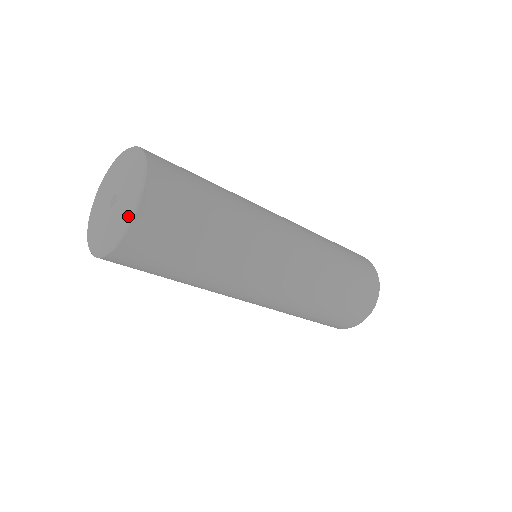
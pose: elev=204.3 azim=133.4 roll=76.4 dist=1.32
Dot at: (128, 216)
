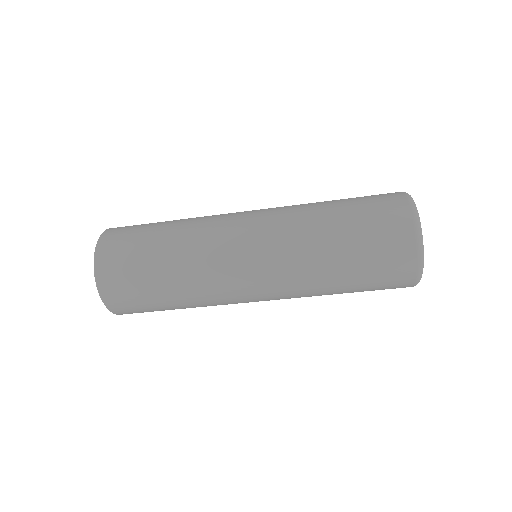
Dot at: occluded
